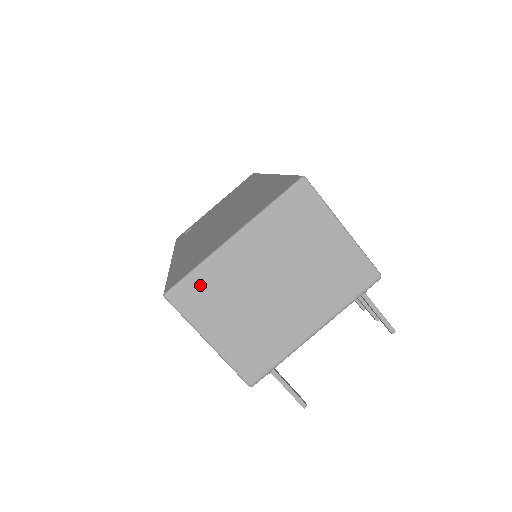
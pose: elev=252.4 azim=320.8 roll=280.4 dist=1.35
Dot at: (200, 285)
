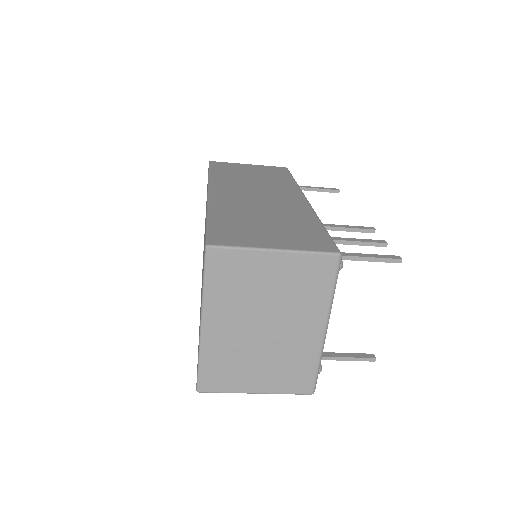
Dot at: (212, 369)
